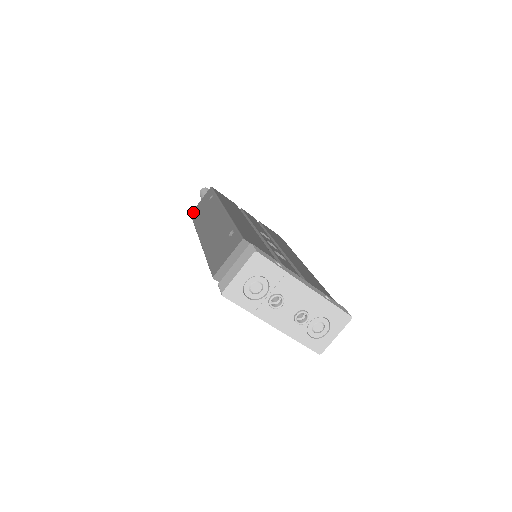
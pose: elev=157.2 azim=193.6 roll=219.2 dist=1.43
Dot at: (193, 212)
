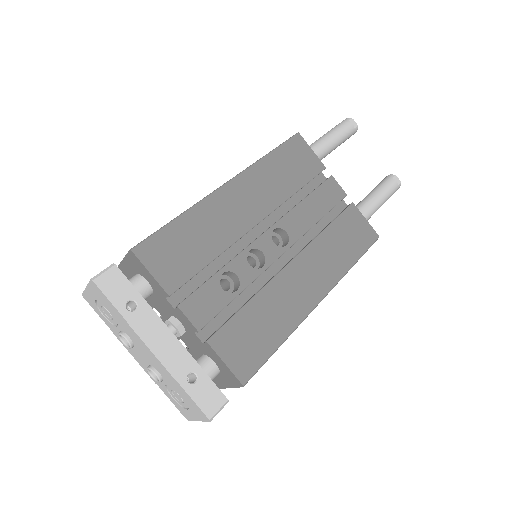
Dot at: occluded
